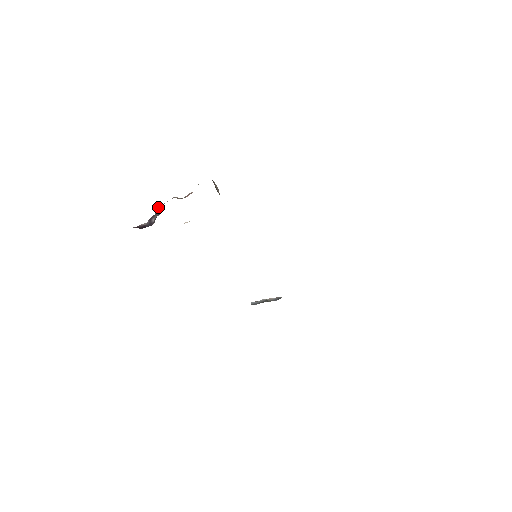
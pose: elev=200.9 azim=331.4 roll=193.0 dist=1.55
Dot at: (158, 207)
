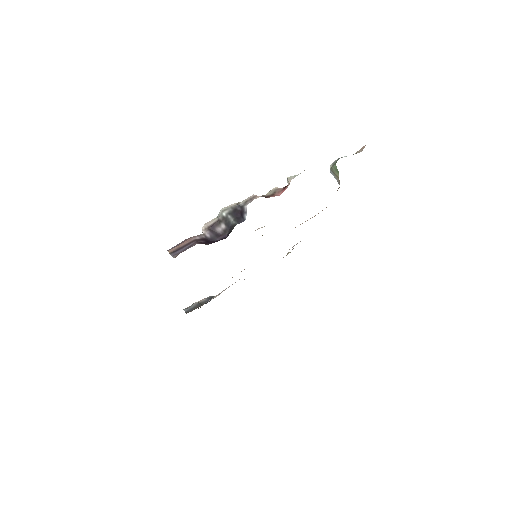
Dot at: (222, 210)
